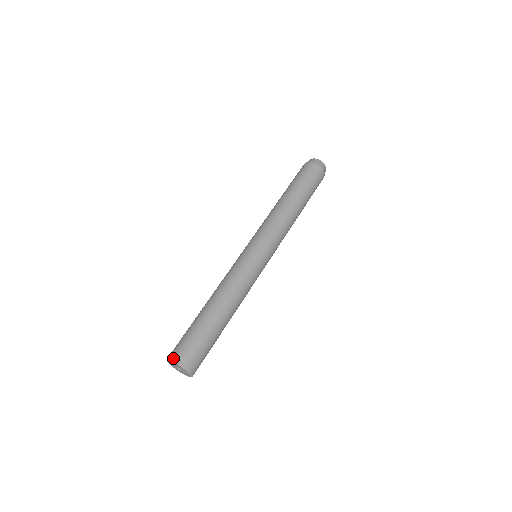
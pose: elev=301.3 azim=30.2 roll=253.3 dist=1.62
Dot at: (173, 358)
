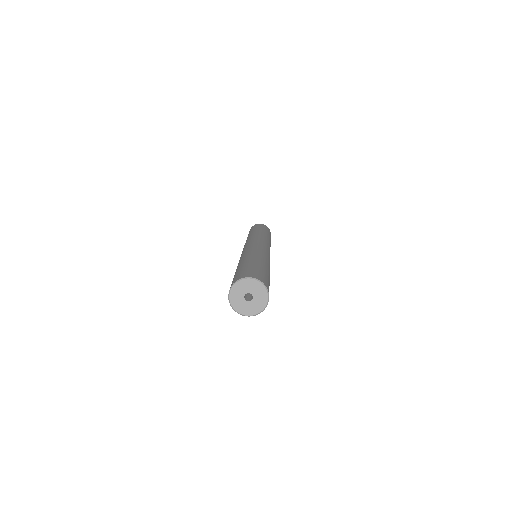
Dot at: (254, 276)
